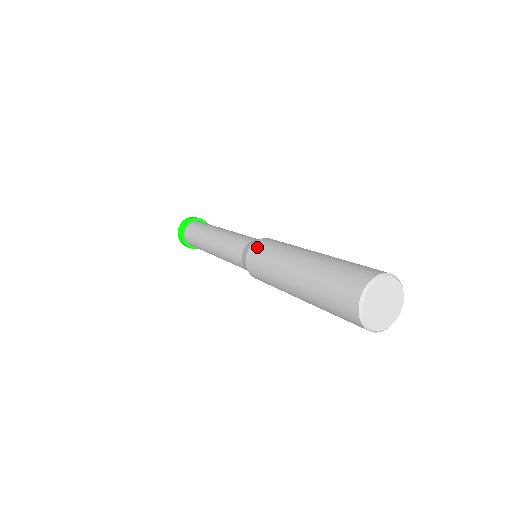
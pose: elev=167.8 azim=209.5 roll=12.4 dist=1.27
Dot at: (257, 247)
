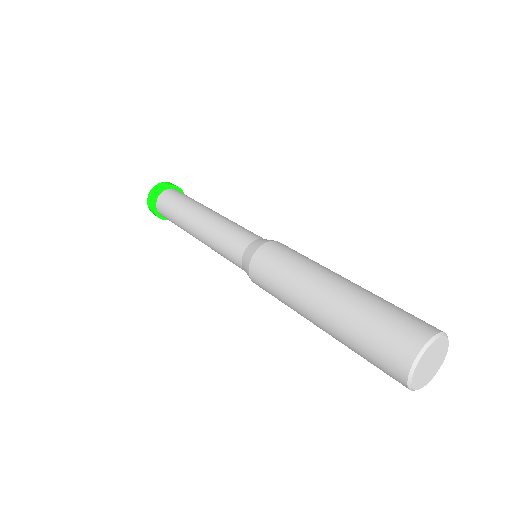
Dot at: (257, 271)
